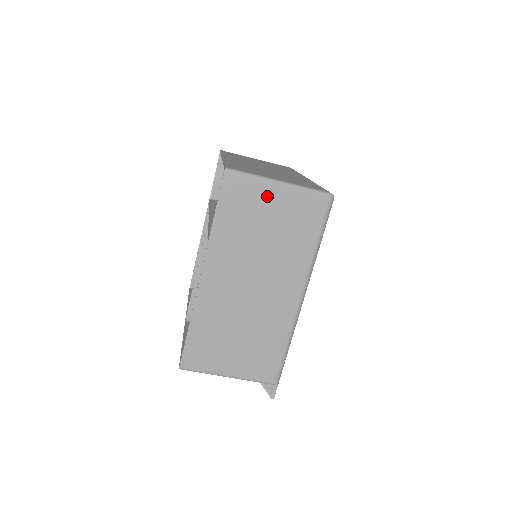
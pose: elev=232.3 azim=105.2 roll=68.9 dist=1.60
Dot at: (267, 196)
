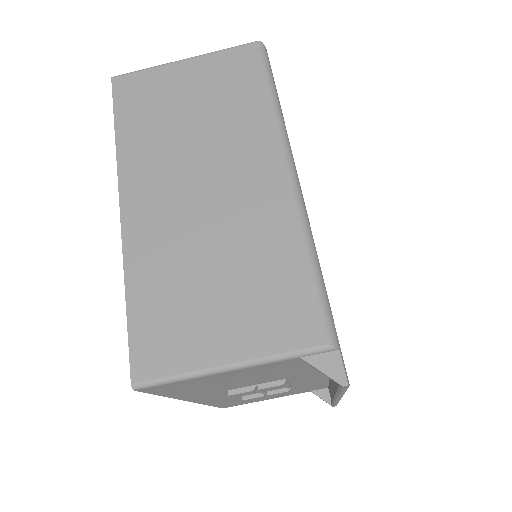
Dot at: (175, 78)
